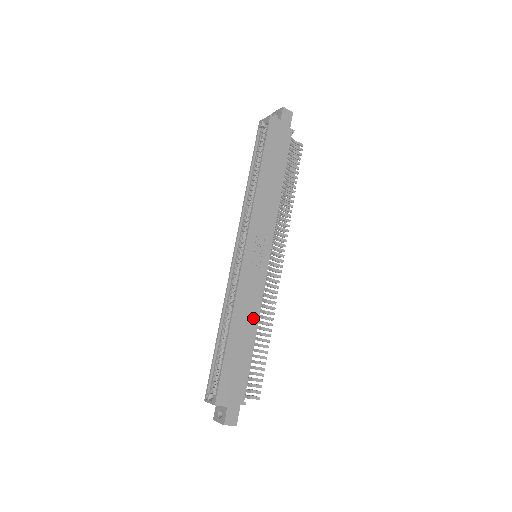
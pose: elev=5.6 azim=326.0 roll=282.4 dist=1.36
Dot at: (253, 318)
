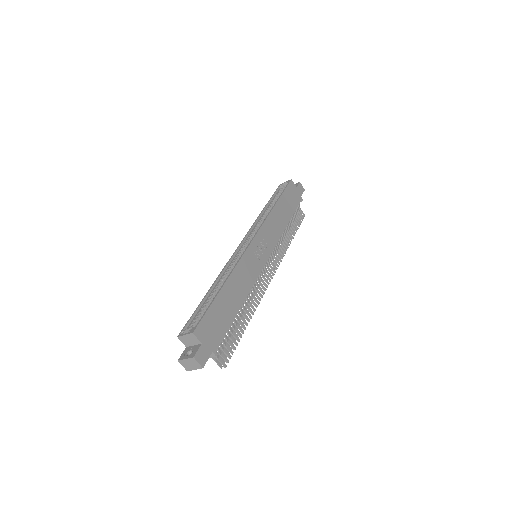
Dot at: (244, 291)
